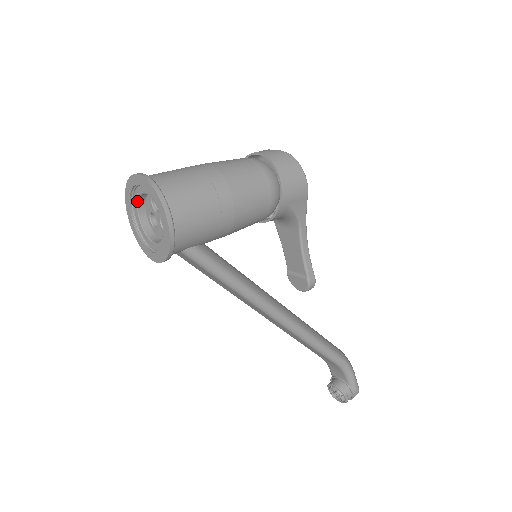
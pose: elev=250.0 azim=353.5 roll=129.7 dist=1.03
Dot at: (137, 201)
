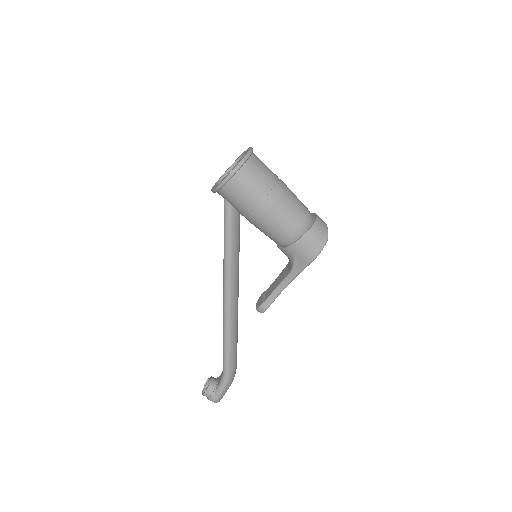
Dot at: occluded
